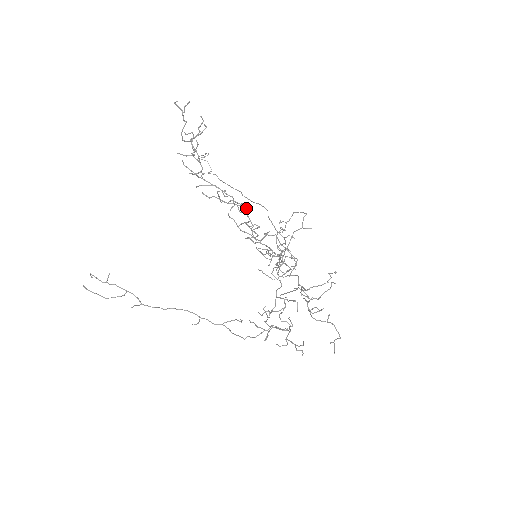
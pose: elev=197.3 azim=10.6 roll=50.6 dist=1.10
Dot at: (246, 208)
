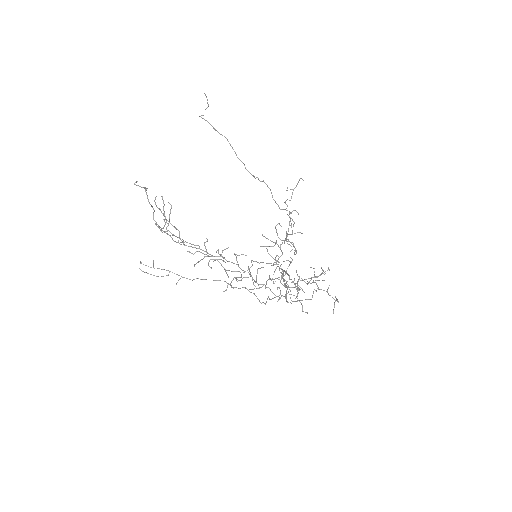
Dot at: (225, 262)
